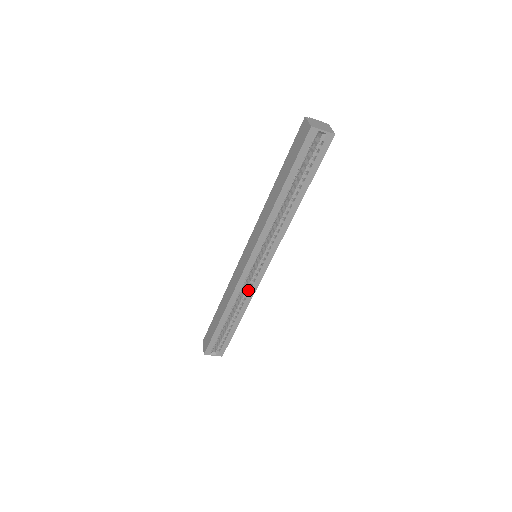
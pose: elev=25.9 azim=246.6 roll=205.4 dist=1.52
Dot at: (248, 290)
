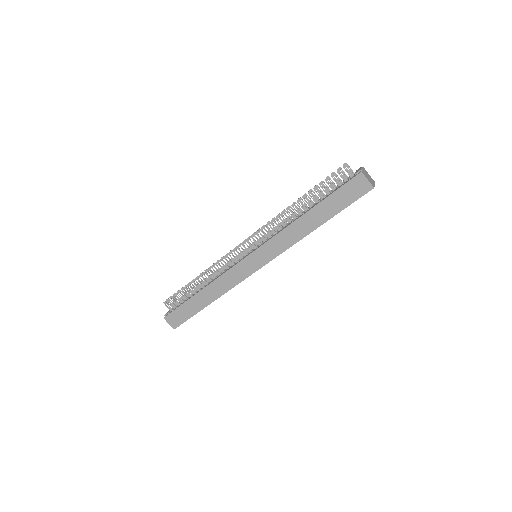
Dot at: occluded
